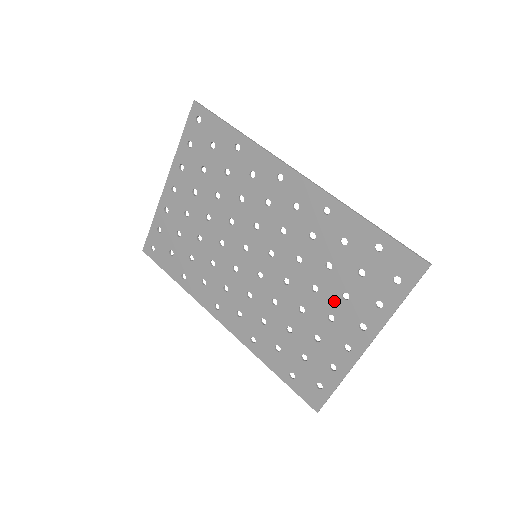
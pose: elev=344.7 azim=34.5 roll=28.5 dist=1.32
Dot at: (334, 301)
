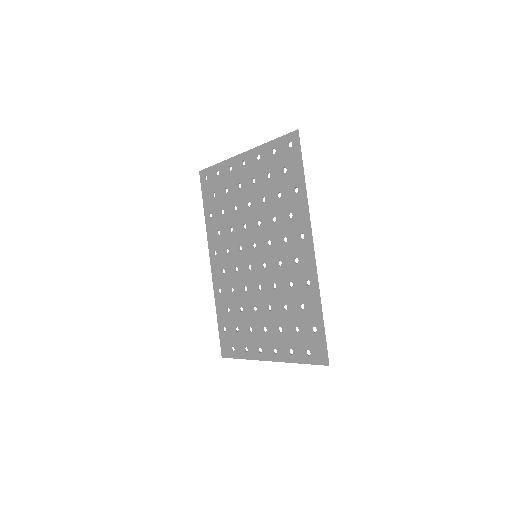
Dot at: (273, 325)
